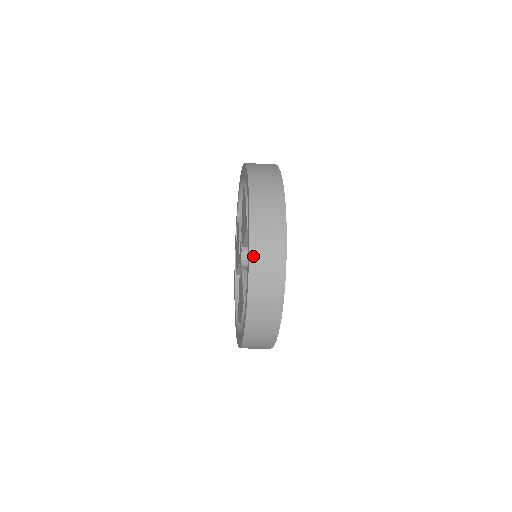
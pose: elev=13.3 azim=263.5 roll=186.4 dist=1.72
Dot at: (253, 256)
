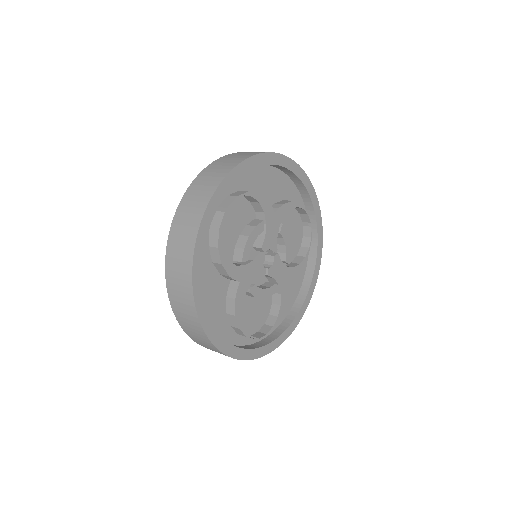
Dot at: (169, 290)
